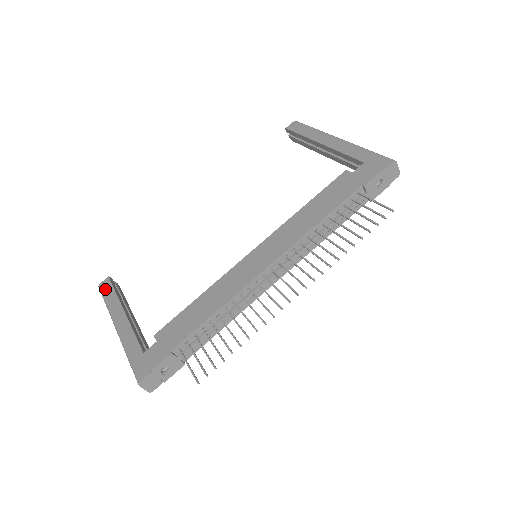
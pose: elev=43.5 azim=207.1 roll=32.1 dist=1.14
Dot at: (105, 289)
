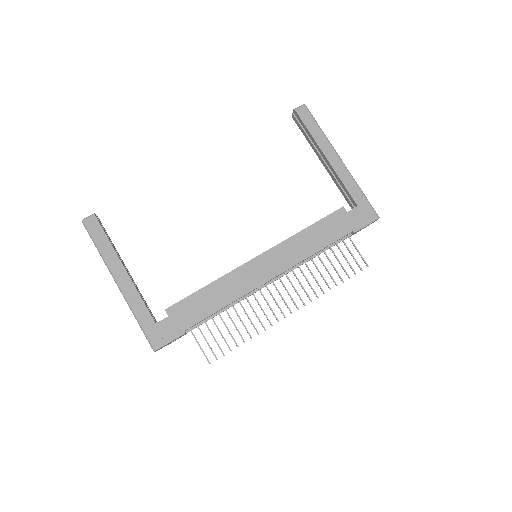
Dot at: (94, 231)
